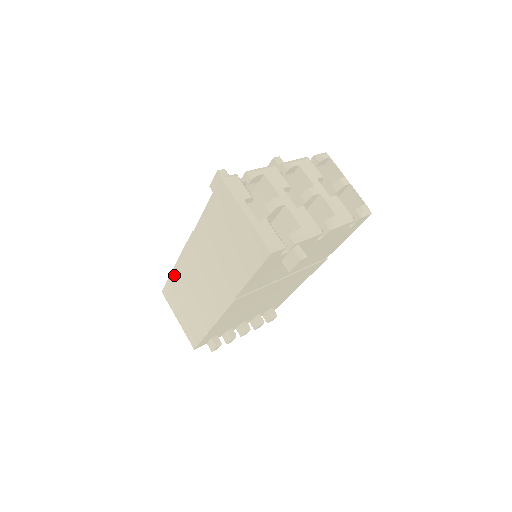
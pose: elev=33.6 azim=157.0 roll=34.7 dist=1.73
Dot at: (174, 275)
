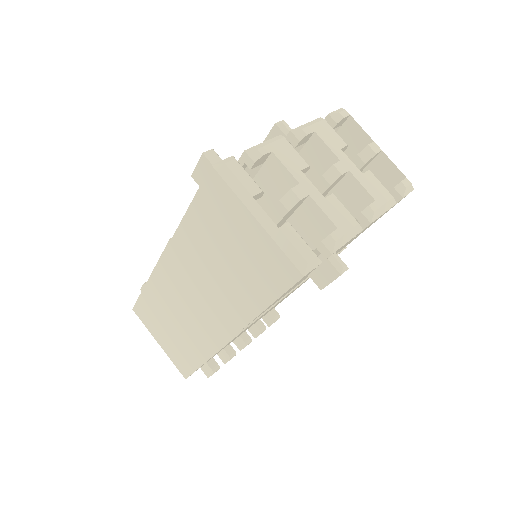
Dot at: (148, 291)
